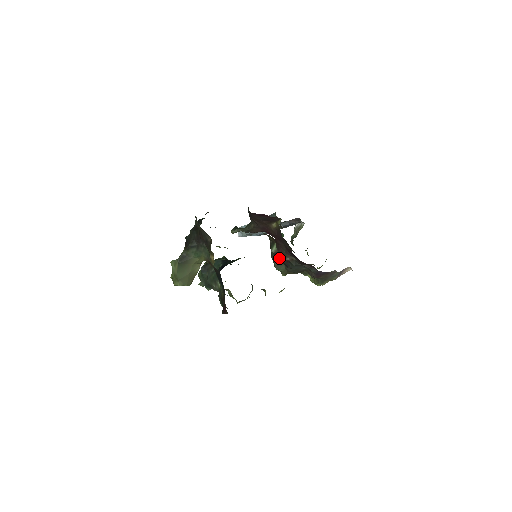
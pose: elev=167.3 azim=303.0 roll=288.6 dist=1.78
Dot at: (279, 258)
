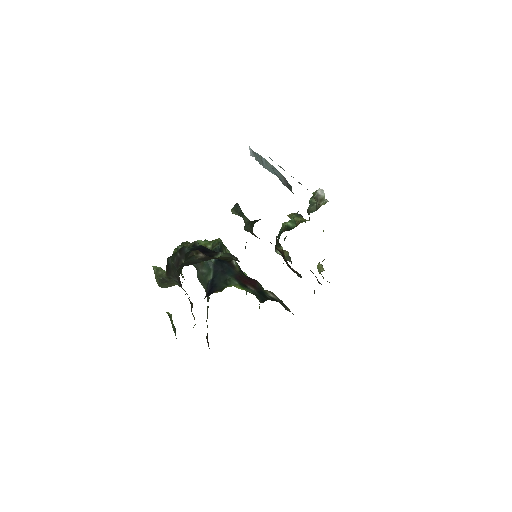
Dot at: occluded
